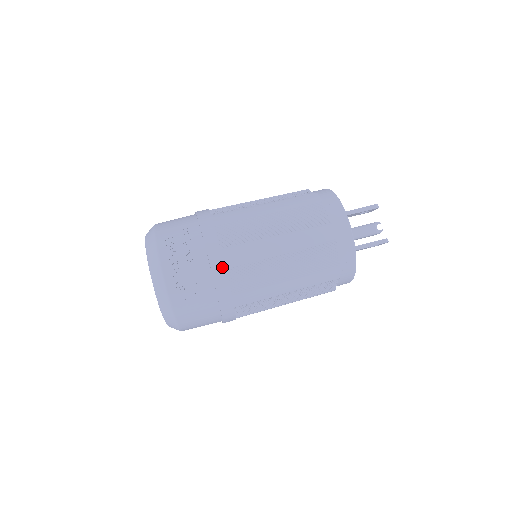
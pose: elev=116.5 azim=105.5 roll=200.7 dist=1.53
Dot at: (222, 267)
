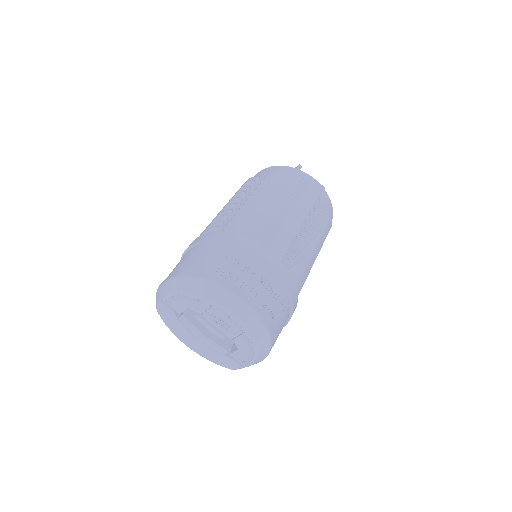
Dot at: (279, 263)
